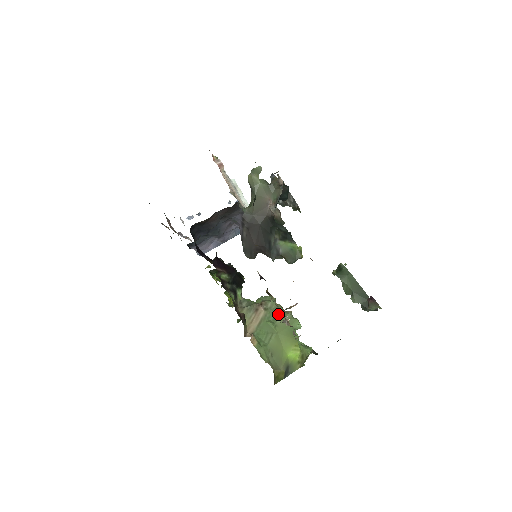
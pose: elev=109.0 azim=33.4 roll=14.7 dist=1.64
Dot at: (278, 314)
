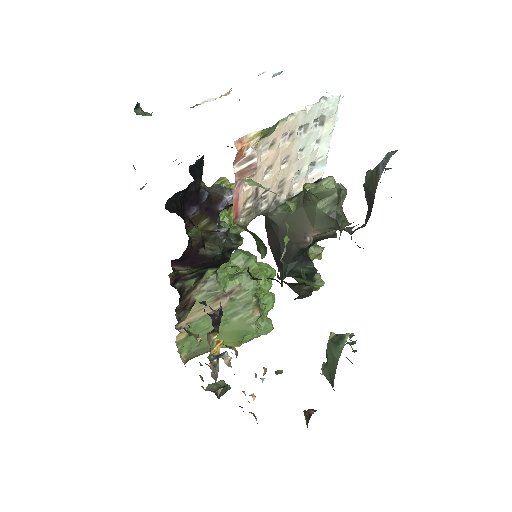
Dot at: (241, 312)
